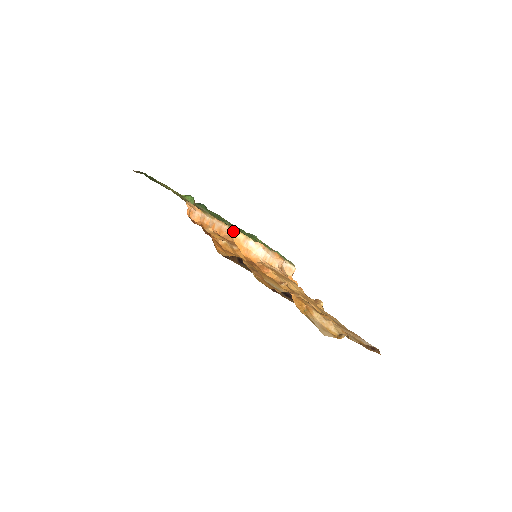
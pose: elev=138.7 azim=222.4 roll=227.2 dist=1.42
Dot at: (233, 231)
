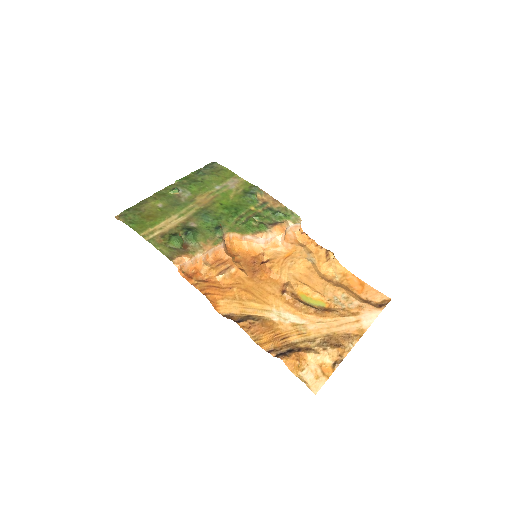
Dot at: (228, 235)
